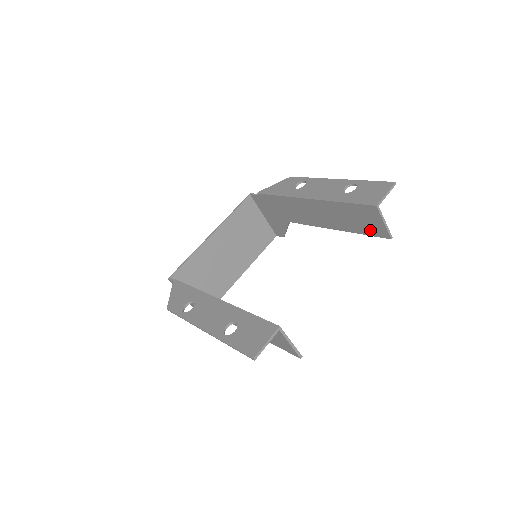
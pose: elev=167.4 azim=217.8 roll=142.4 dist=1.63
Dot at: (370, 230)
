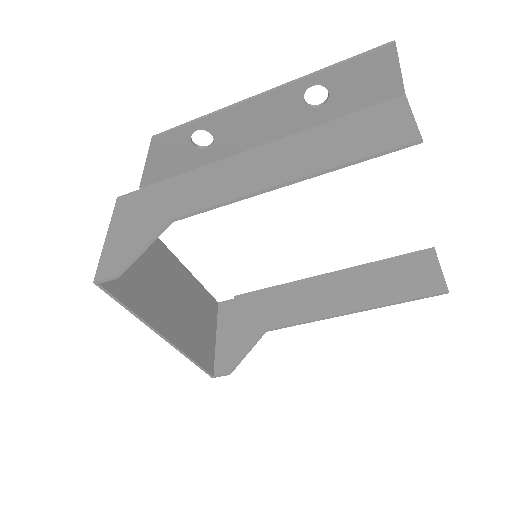
Dot at: (416, 289)
